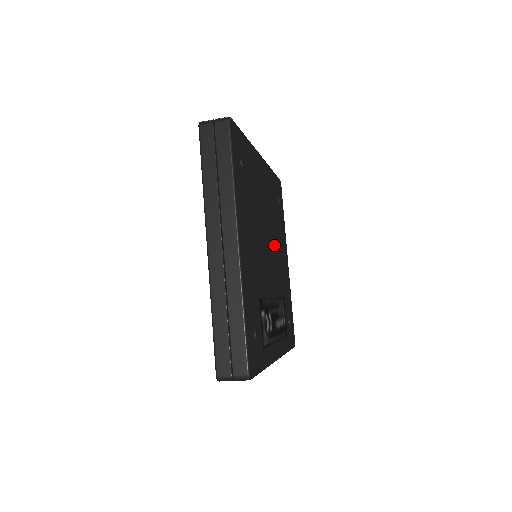
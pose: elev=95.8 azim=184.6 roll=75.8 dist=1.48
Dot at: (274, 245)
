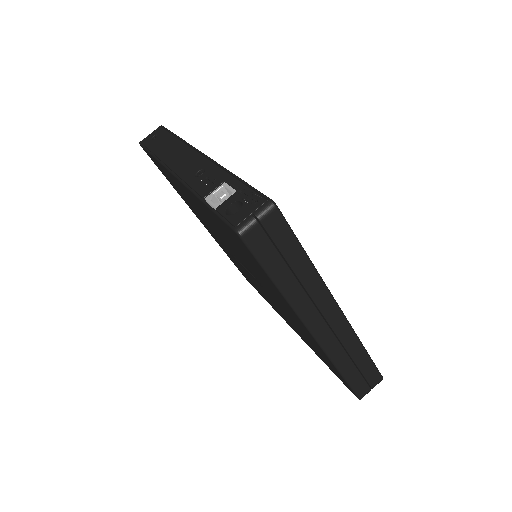
Dot at: occluded
